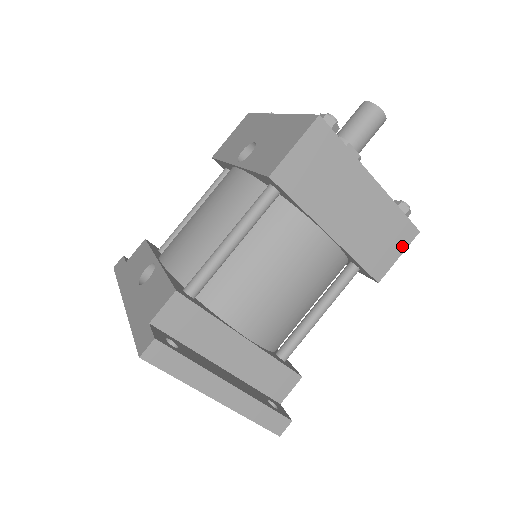
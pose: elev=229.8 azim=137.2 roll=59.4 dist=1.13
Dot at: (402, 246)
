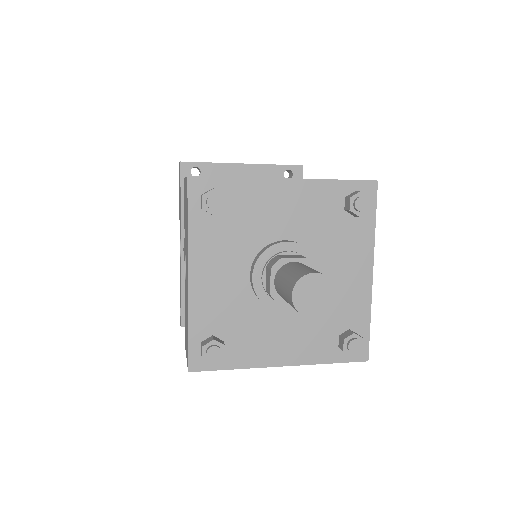
Dot at: occluded
